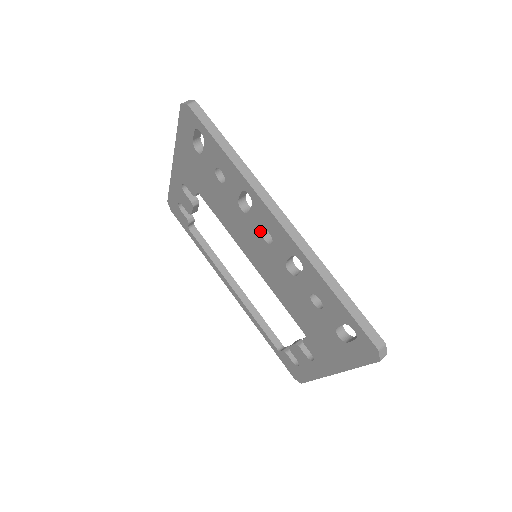
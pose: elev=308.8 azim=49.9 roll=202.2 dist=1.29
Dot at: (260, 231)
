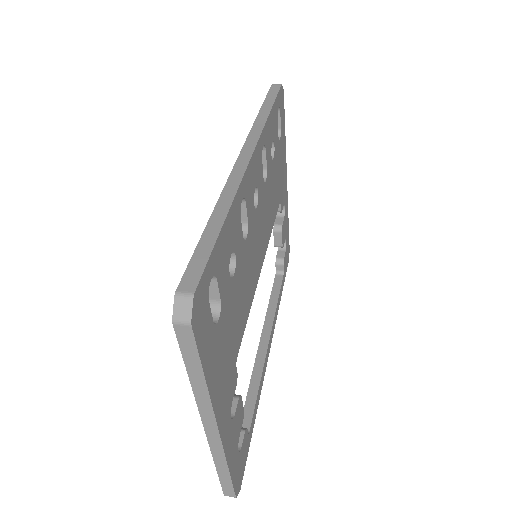
Dot at: occluded
